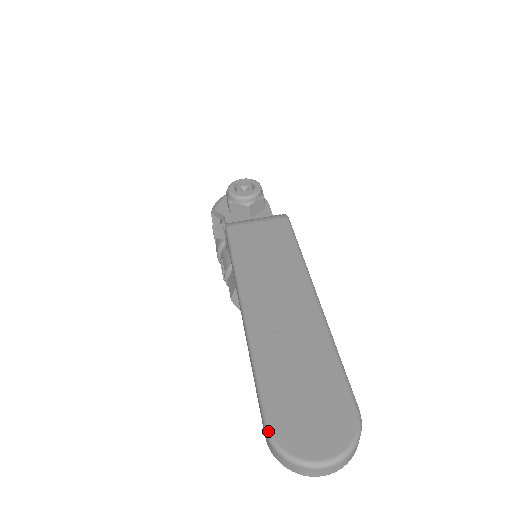
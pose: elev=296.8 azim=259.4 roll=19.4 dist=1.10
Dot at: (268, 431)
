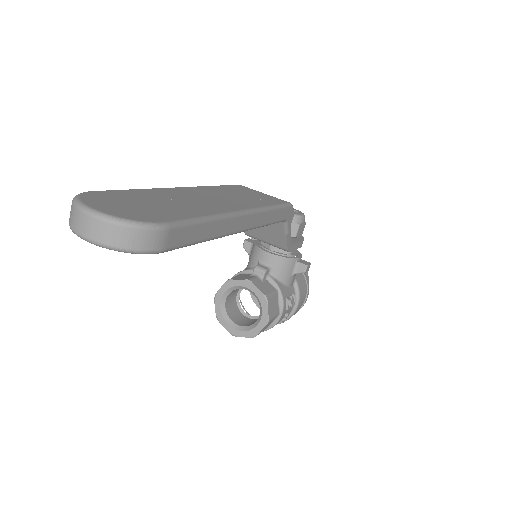
Dot at: (88, 191)
